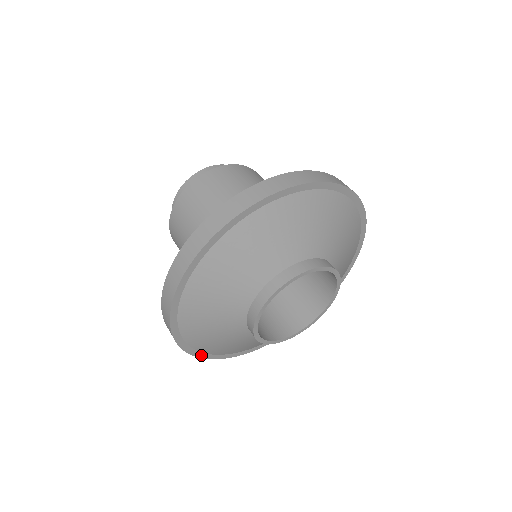
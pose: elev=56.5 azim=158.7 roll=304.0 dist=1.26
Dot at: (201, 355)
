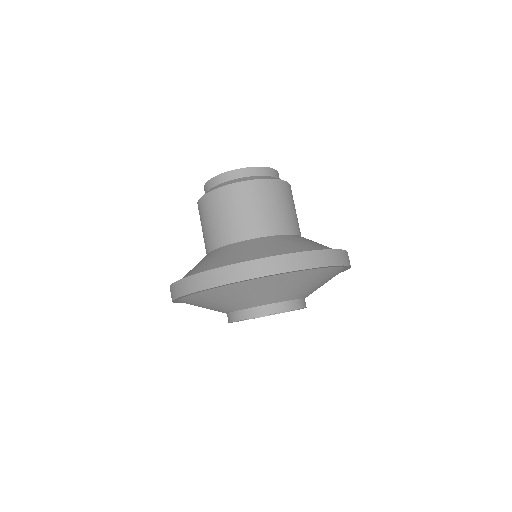
Dot at: (181, 302)
